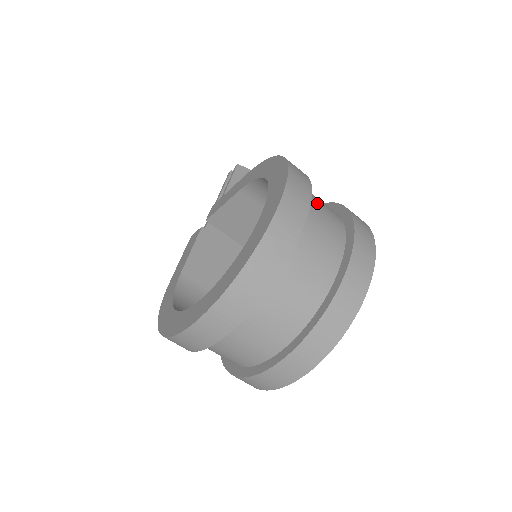
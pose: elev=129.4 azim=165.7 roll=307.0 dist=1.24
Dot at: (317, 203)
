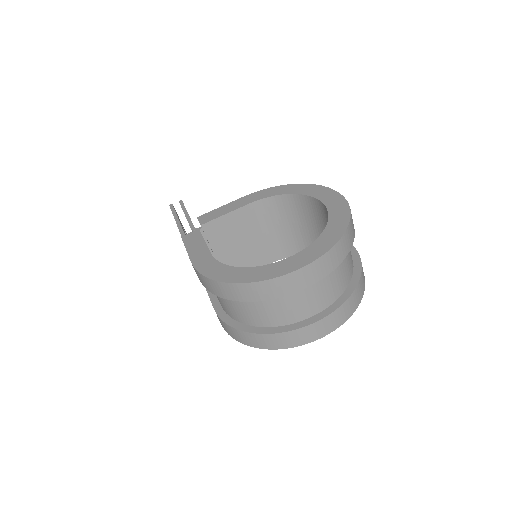
Dot at: occluded
